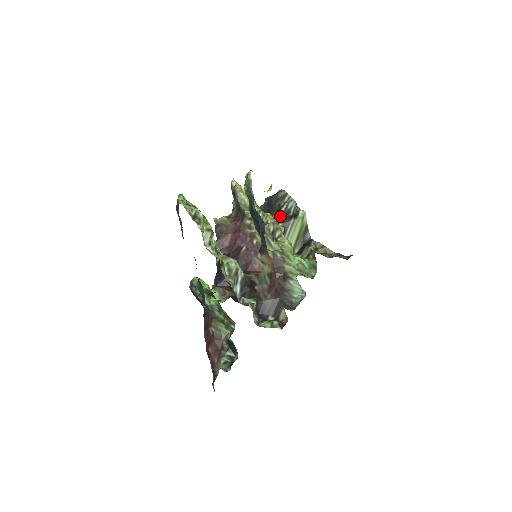
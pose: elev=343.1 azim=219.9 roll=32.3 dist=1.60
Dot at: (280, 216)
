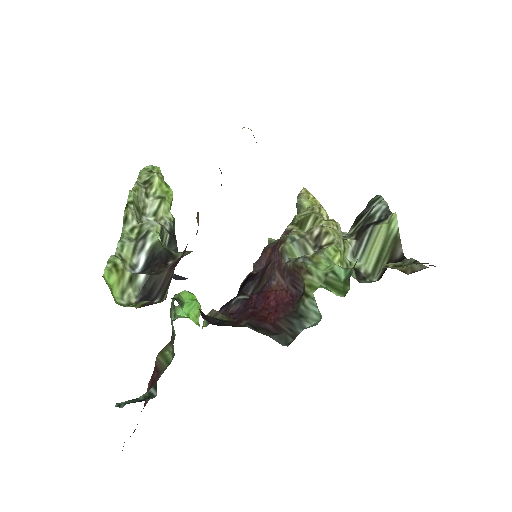
Dot at: (357, 226)
